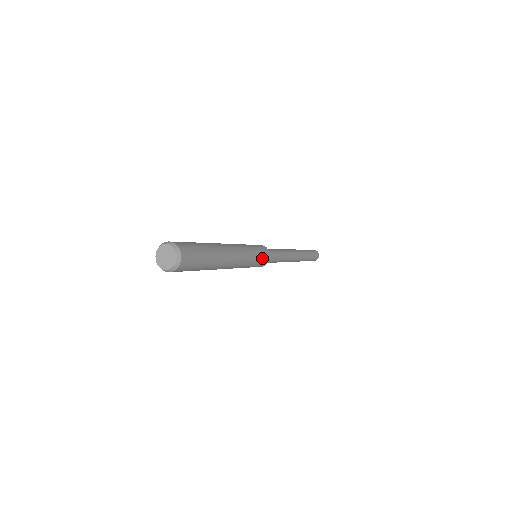
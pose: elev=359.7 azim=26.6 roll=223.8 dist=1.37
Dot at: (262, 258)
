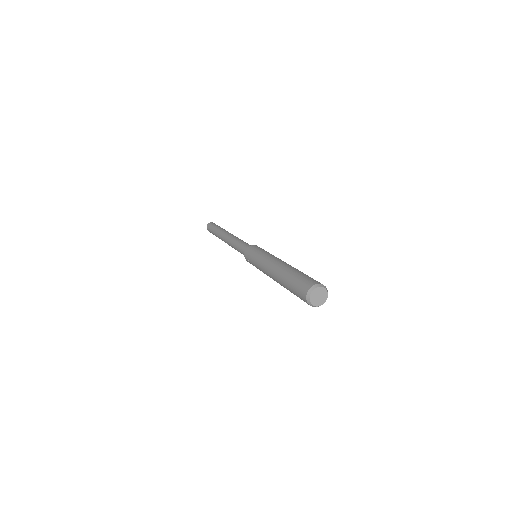
Dot at: occluded
